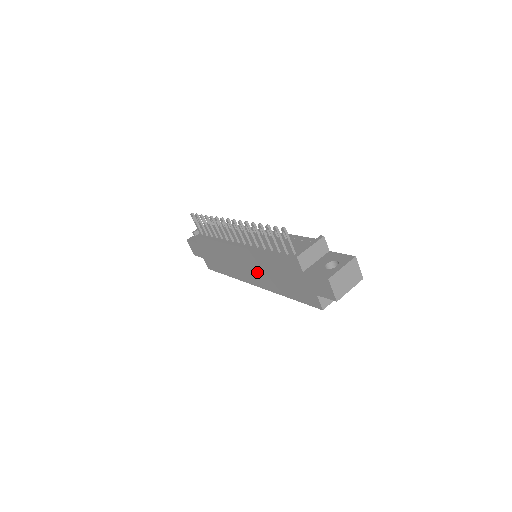
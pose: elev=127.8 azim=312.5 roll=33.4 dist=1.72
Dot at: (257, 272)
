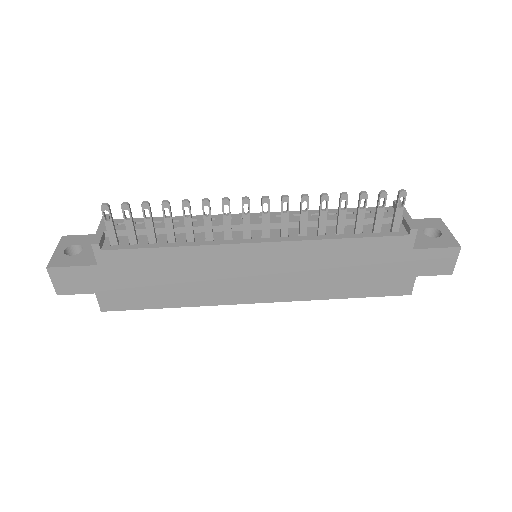
Dot at: (285, 277)
